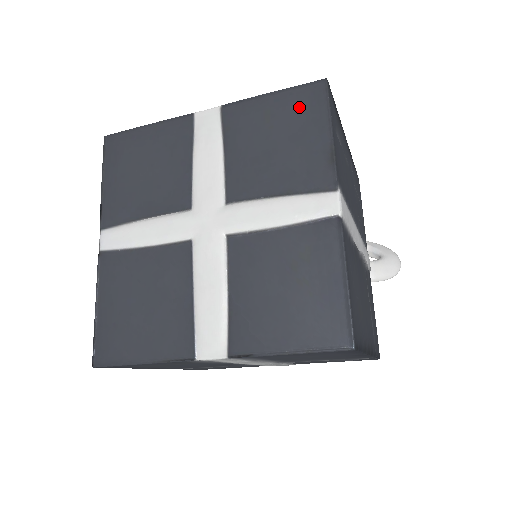
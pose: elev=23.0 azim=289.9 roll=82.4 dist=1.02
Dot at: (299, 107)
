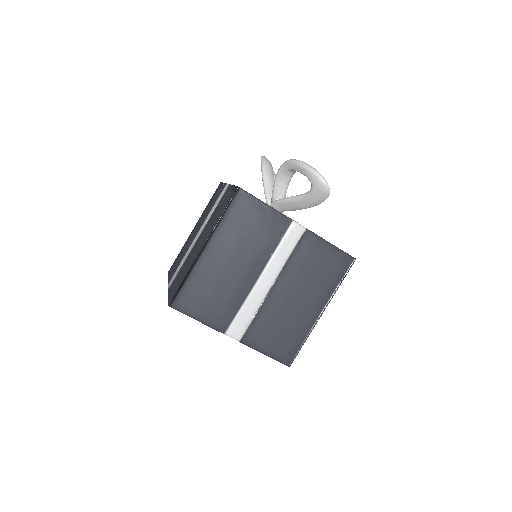
Dot at: occluded
